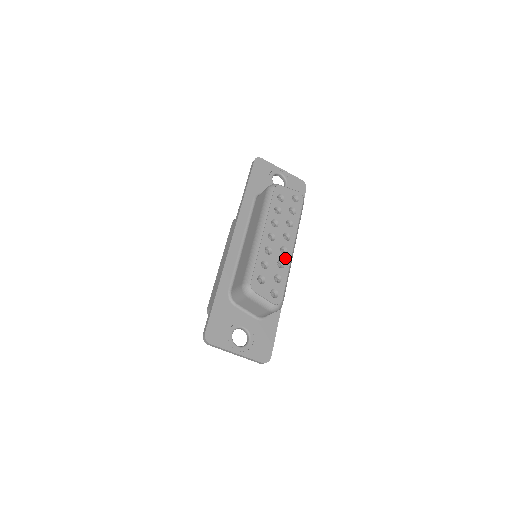
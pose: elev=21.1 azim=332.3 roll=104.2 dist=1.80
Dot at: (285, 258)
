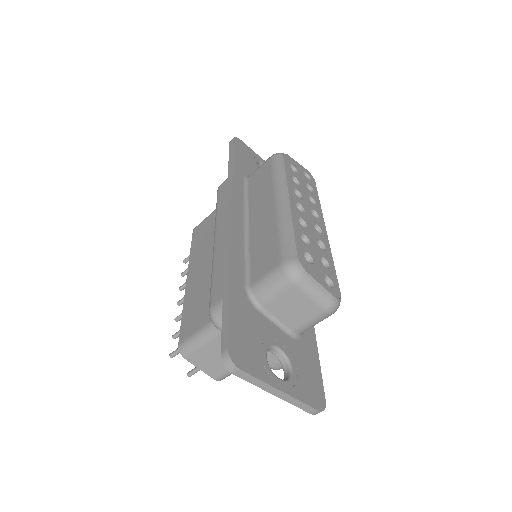
Dot at: (323, 239)
